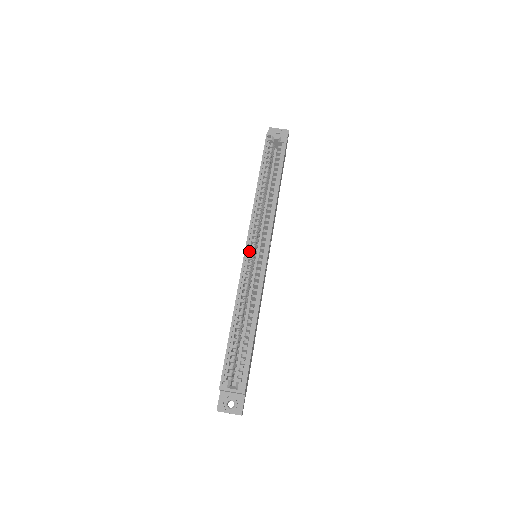
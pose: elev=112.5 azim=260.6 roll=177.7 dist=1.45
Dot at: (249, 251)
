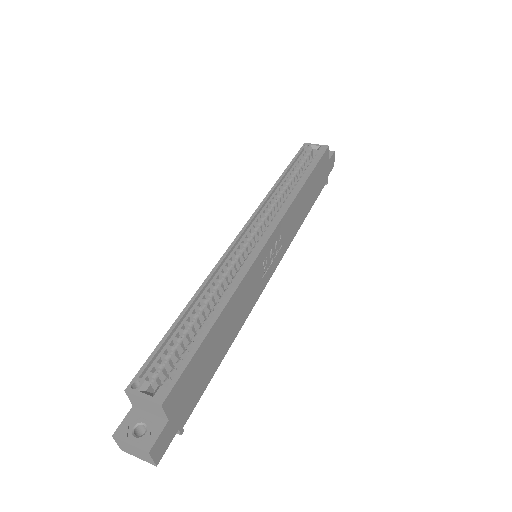
Dot at: (244, 238)
